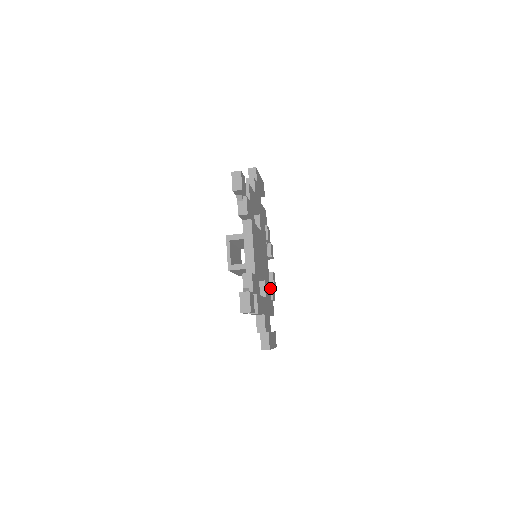
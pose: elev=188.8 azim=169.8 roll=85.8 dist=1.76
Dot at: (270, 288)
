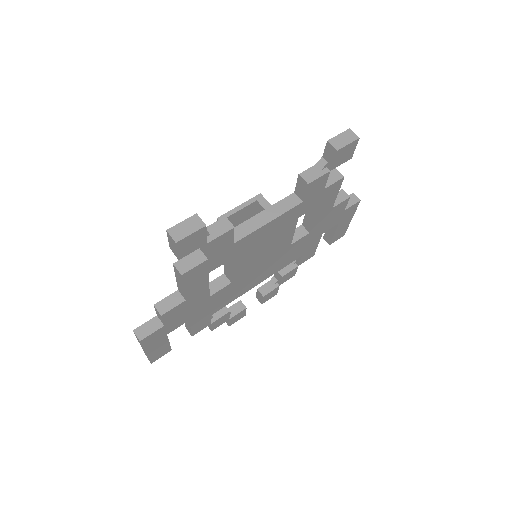
Dot at: (225, 311)
